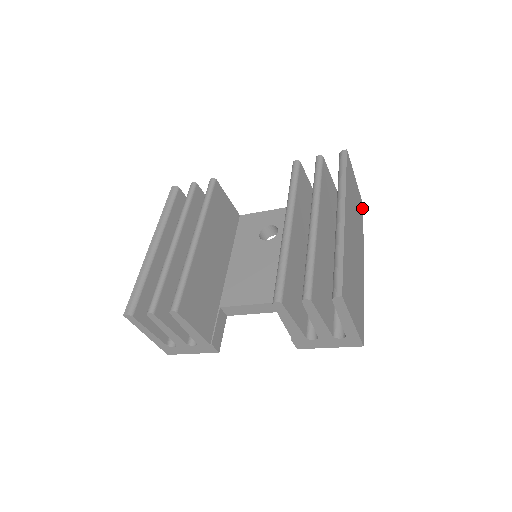
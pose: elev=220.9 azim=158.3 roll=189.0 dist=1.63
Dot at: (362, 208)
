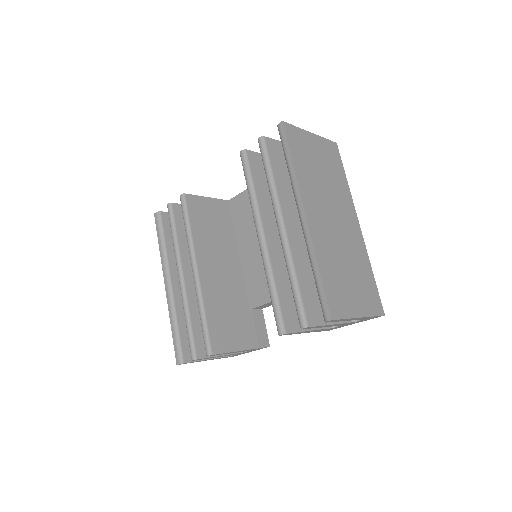
Dot at: (335, 150)
